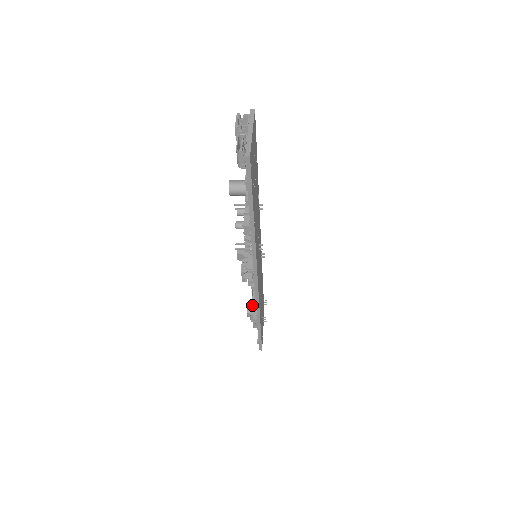
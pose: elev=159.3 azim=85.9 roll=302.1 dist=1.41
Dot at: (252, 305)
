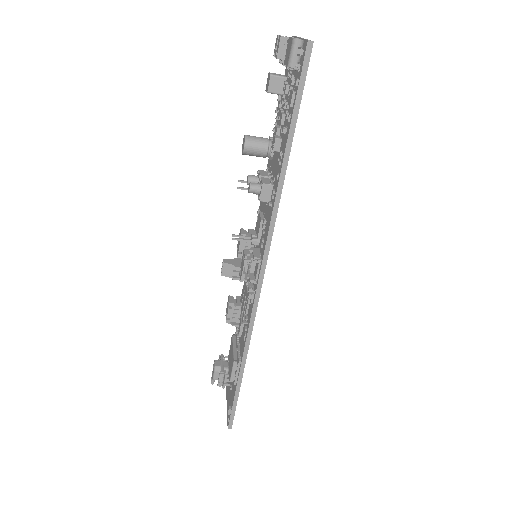
Dot at: (221, 361)
